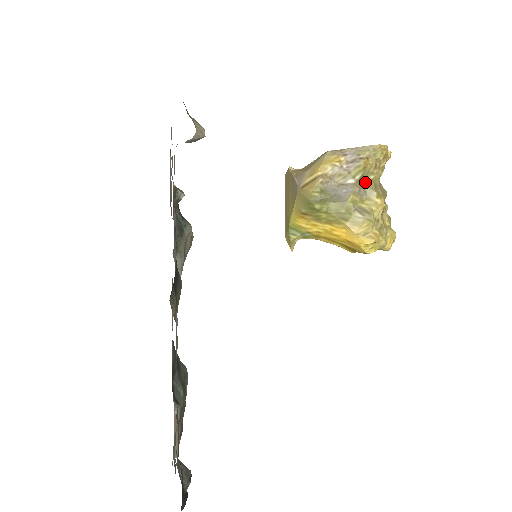
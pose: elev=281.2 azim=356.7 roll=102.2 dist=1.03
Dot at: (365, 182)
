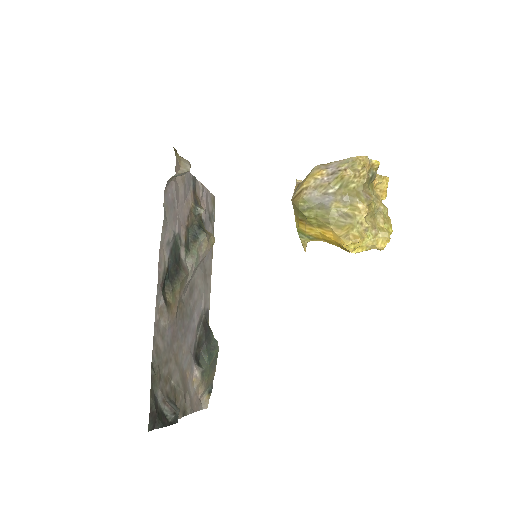
Dot at: (347, 190)
